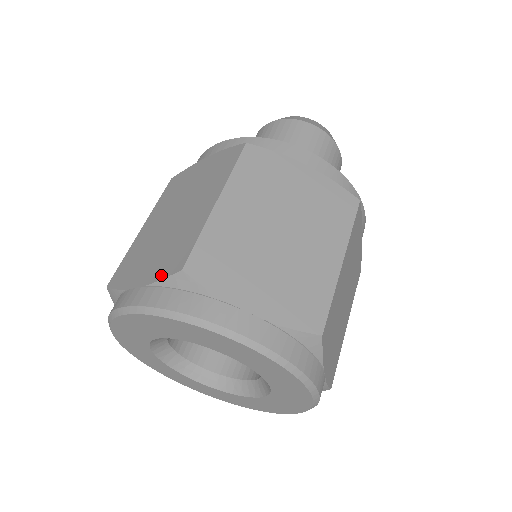
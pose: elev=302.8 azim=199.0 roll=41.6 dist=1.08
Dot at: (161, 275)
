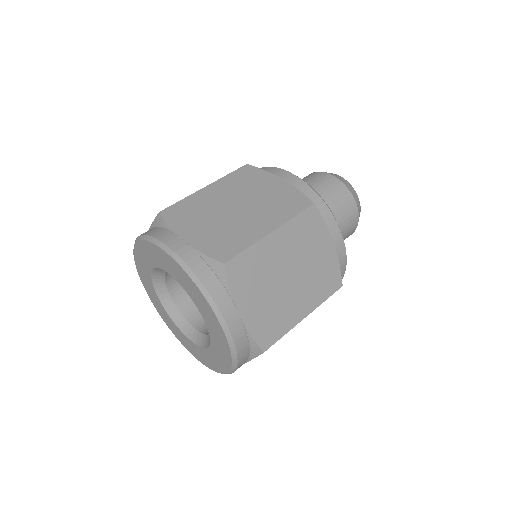
Dot at: (207, 251)
